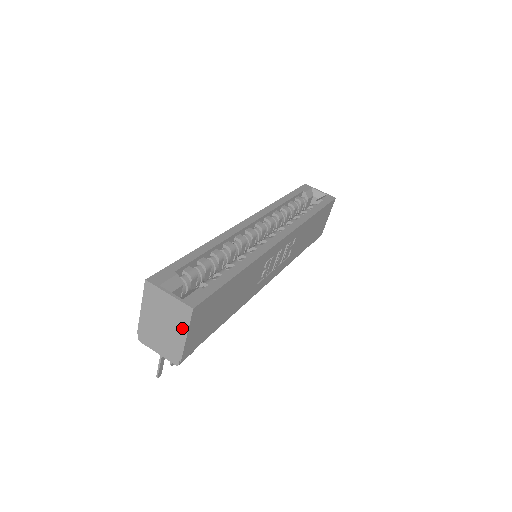
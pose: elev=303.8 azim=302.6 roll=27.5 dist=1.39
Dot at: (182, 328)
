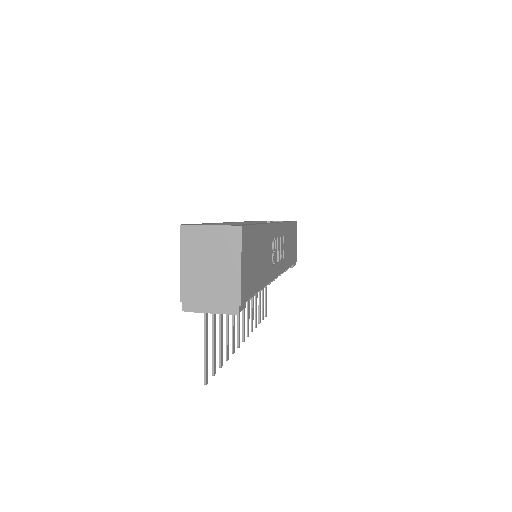
Dot at: (234, 259)
